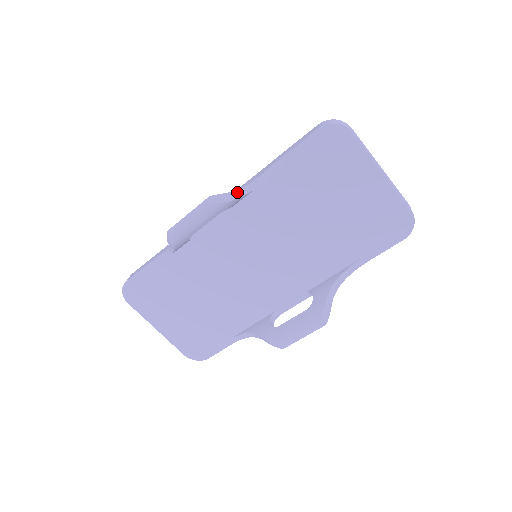
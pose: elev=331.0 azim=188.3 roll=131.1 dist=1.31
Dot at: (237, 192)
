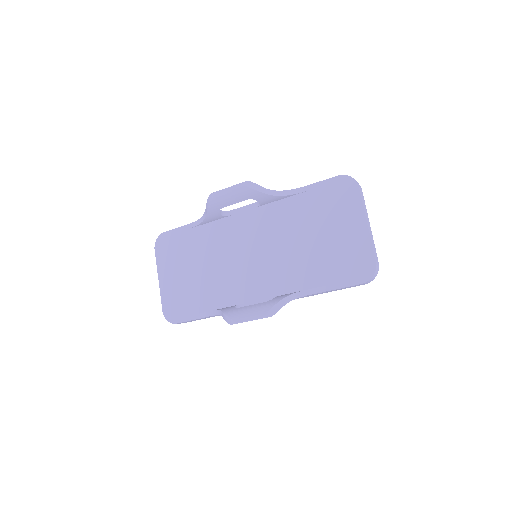
Dot at: (266, 190)
